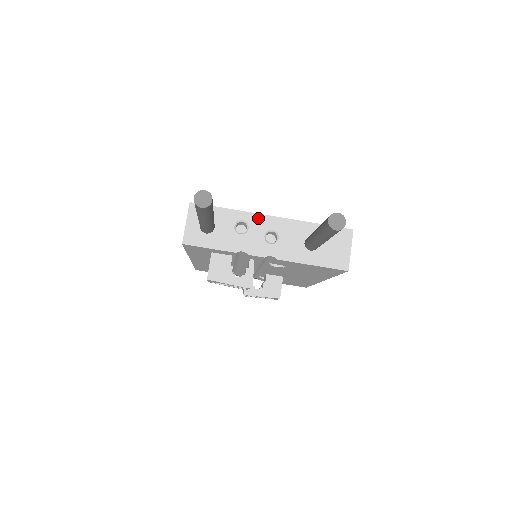
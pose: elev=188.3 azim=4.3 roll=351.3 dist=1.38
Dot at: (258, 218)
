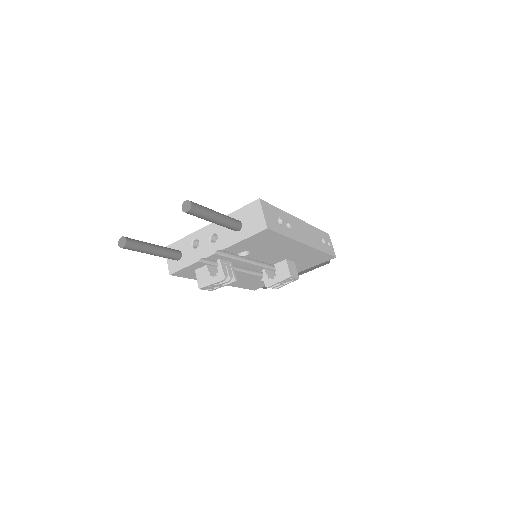
Dot at: (202, 231)
